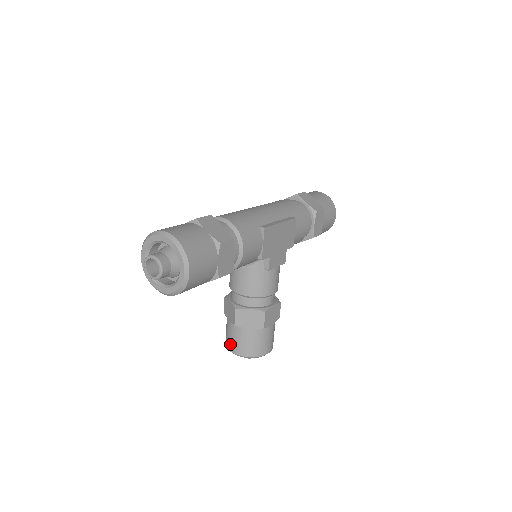
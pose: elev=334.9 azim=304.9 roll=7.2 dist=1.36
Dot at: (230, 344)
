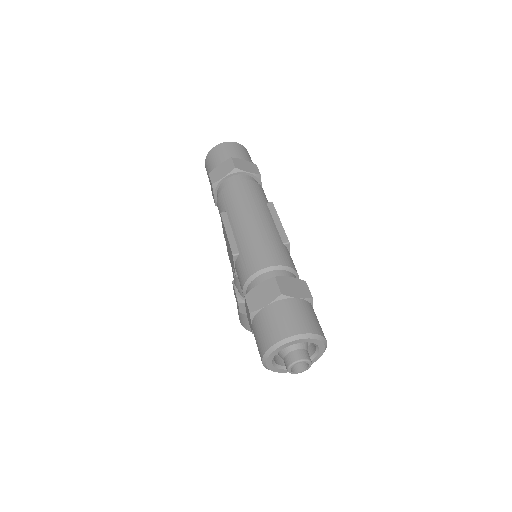
Dot at: occluded
